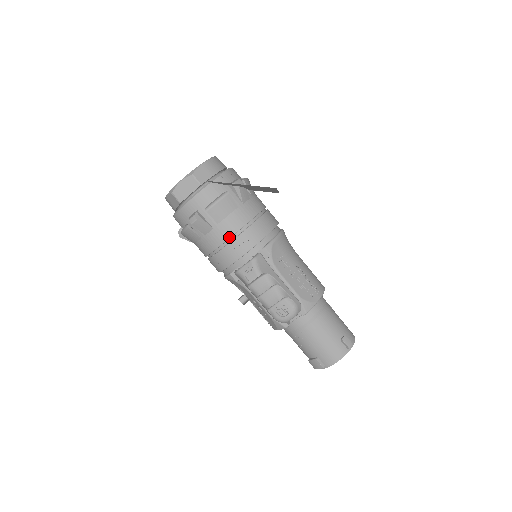
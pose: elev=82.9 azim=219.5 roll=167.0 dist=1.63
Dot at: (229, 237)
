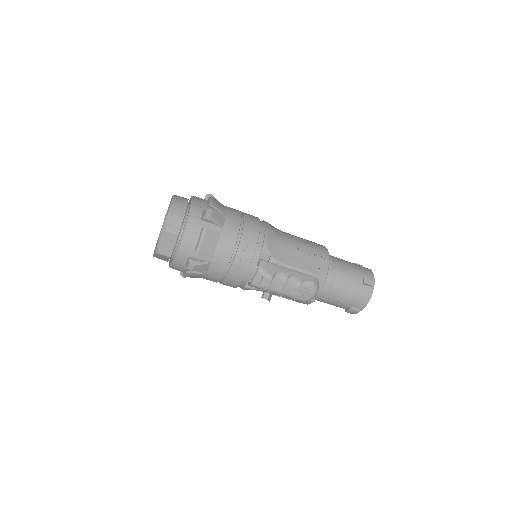
Dot at: (228, 262)
